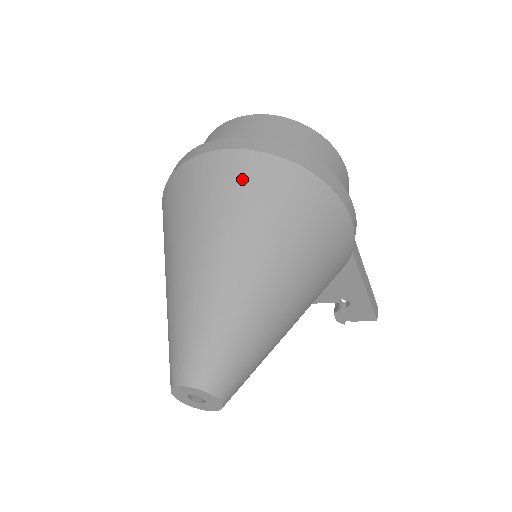
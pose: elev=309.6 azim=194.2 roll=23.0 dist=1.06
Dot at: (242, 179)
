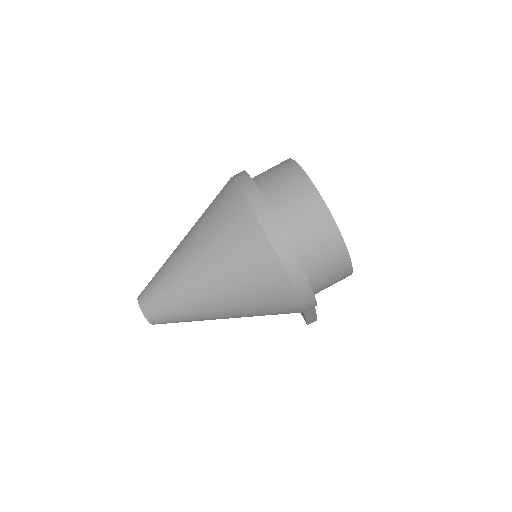
Dot at: (250, 253)
